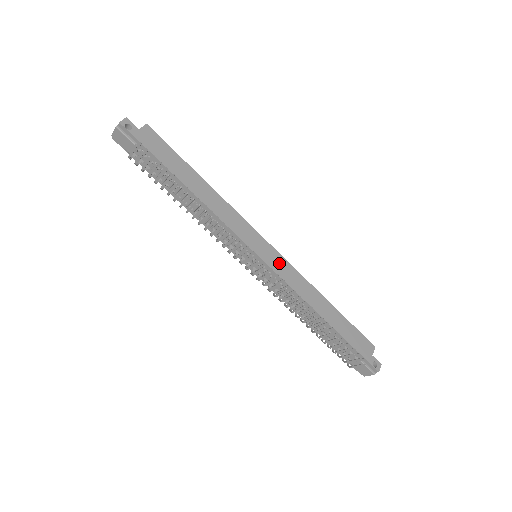
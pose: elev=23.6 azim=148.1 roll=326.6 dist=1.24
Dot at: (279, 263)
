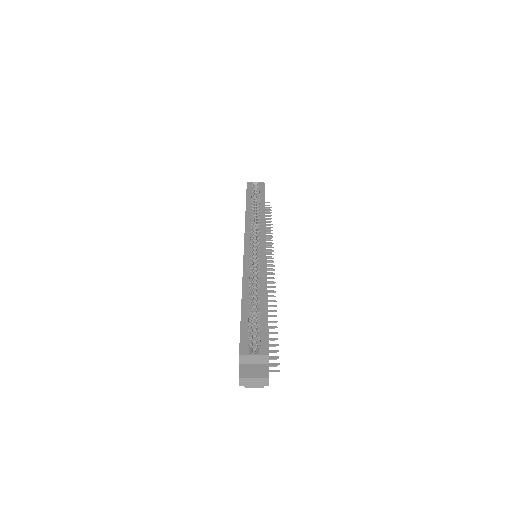
Dot at: occluded
